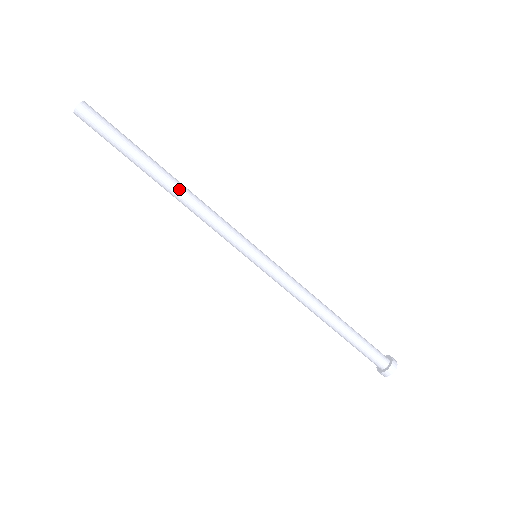
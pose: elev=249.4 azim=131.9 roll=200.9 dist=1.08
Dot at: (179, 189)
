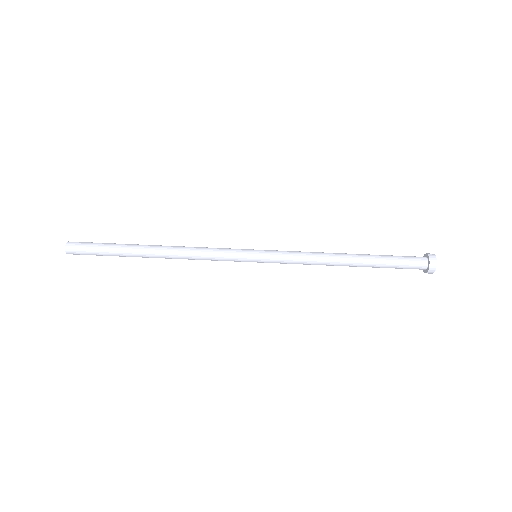
Dot at: (167, 246)
